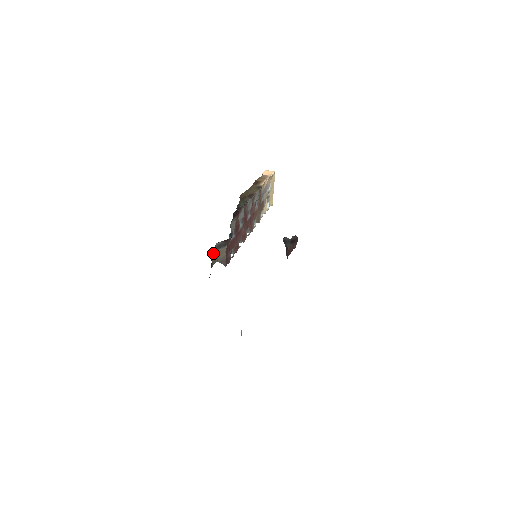
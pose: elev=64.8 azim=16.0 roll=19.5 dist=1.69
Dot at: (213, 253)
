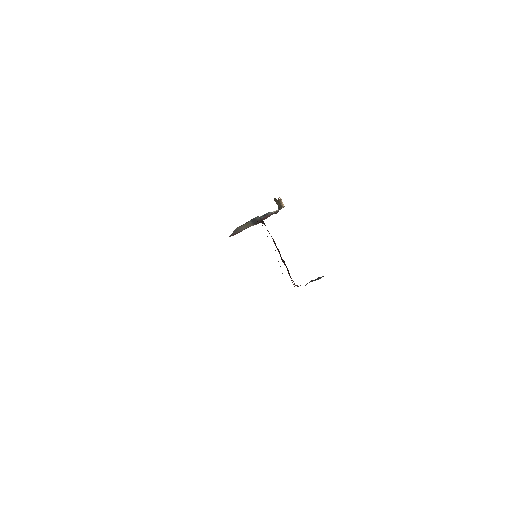
Dot at: occluded
